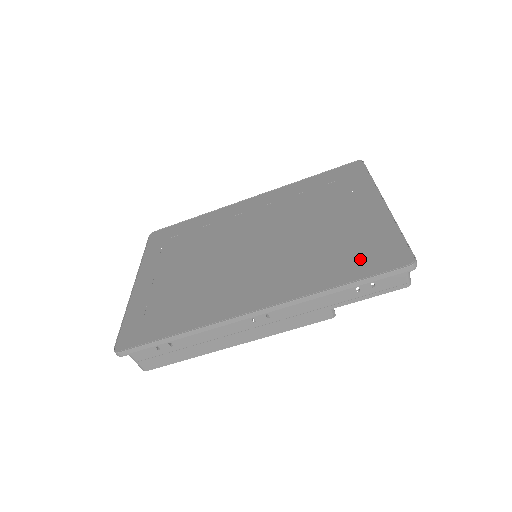
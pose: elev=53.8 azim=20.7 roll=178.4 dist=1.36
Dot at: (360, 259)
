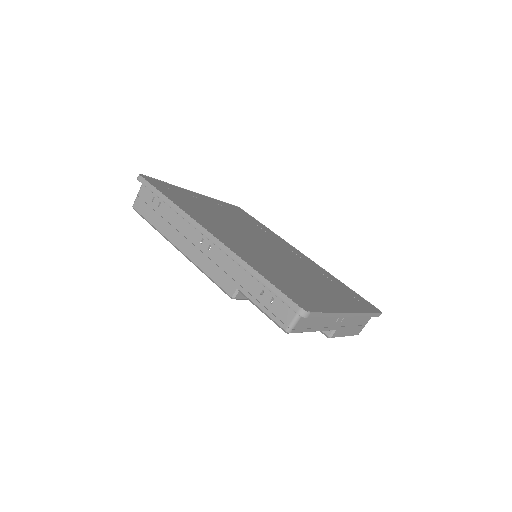
Dot at: (288, 286)
